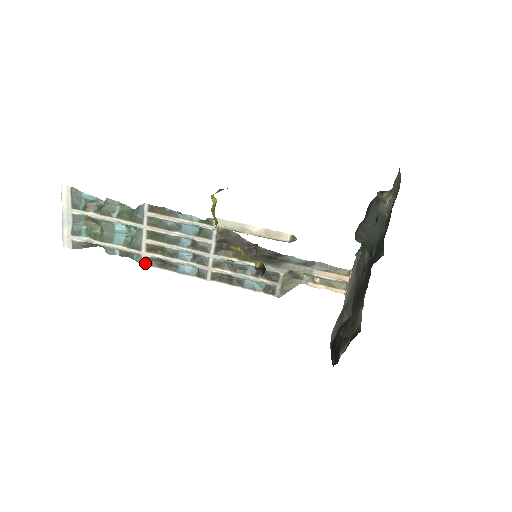
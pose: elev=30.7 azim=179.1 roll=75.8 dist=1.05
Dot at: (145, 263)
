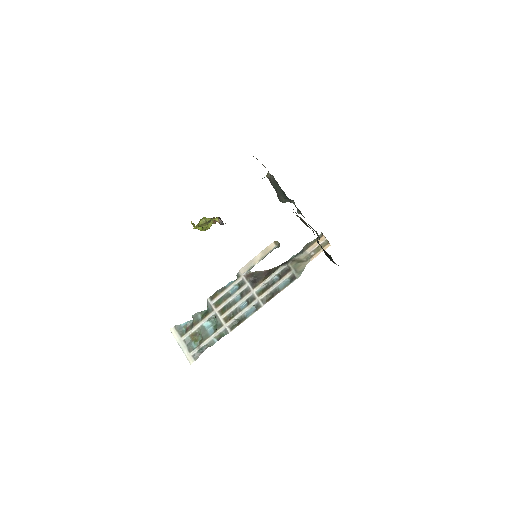
Dot at: (230, 330)
